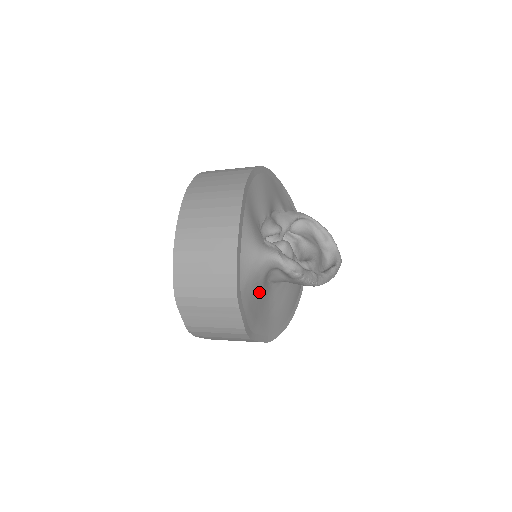
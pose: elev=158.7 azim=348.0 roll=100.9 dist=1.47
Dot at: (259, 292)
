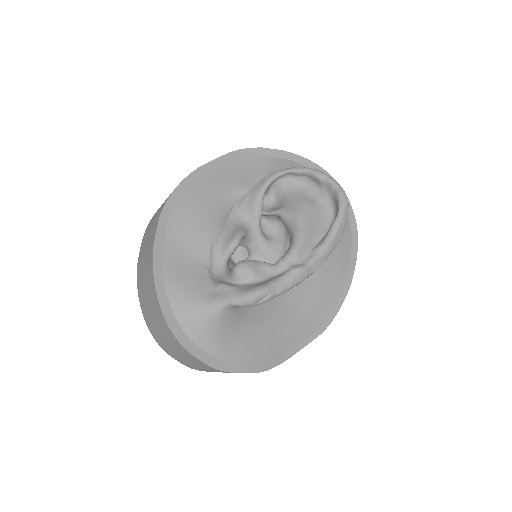
Dot at: (254, 323)
